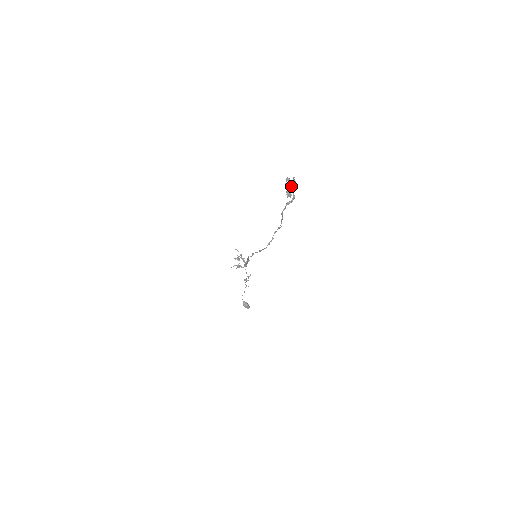
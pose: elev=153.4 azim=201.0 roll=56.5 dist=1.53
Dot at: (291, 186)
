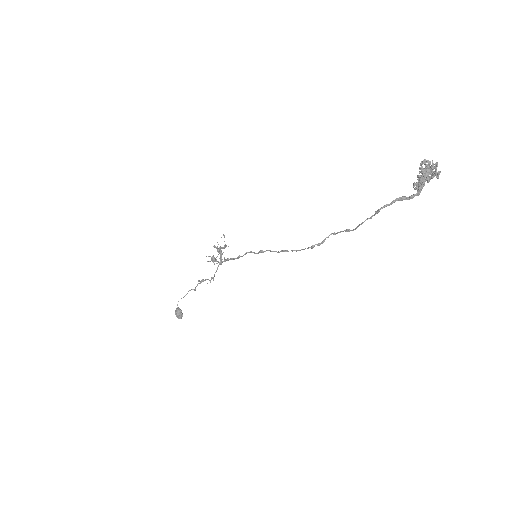
Dot at: (428, 174)
